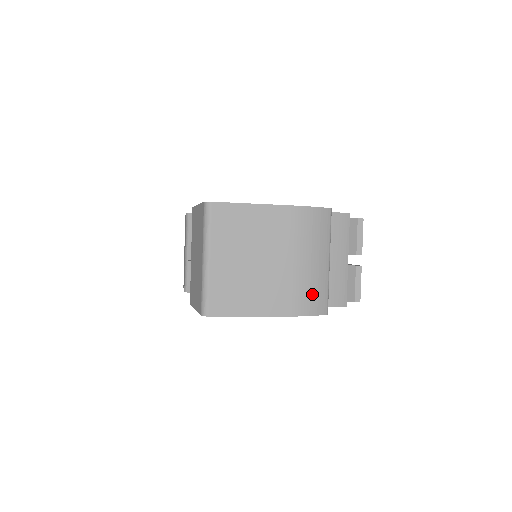
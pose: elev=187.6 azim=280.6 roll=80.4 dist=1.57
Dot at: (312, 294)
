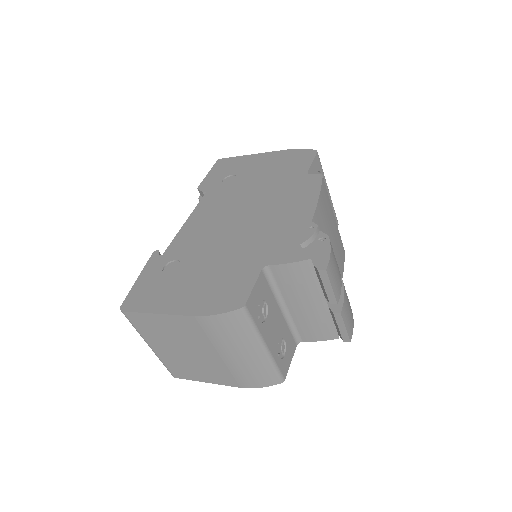
Dot at: (253, 375)
